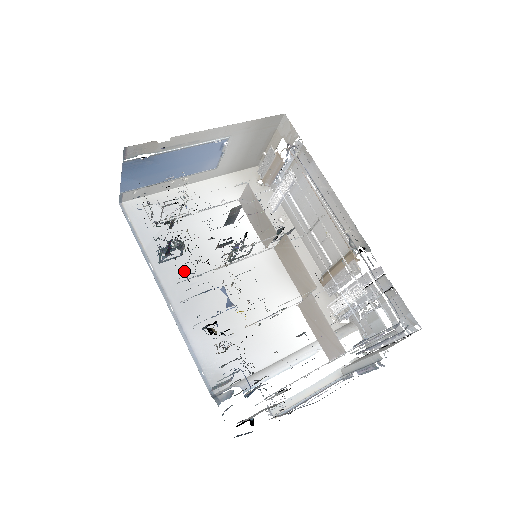
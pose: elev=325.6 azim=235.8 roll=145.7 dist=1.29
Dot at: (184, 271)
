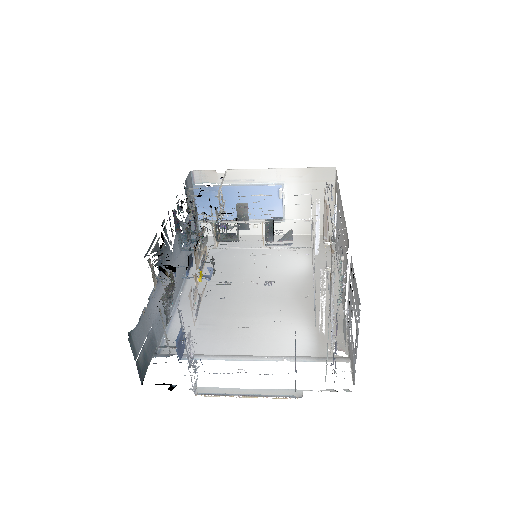
Dot at: (211, 277)
